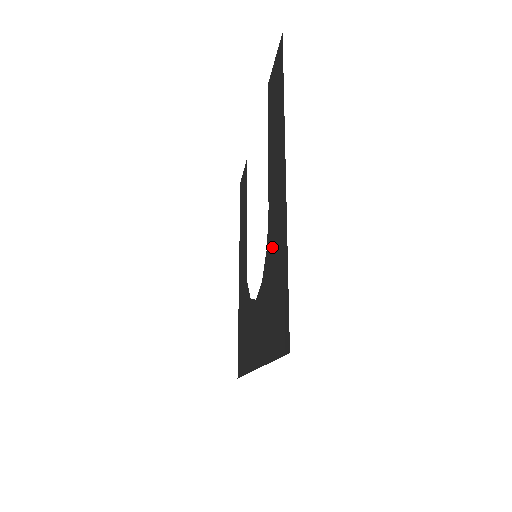
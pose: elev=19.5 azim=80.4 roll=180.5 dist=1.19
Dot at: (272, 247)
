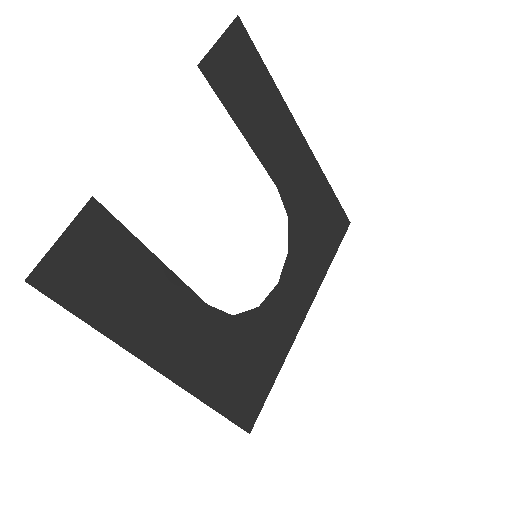
Dot at: (225, 343)
